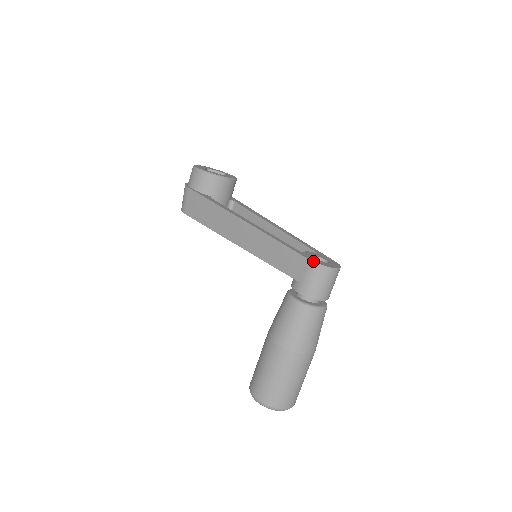
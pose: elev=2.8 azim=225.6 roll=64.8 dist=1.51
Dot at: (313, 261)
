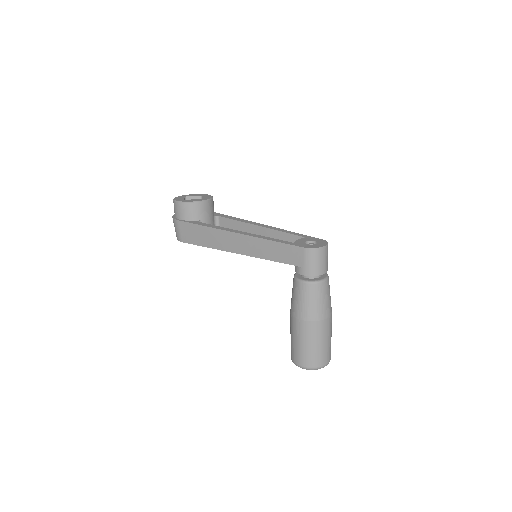
Dot at: (306, 247)
